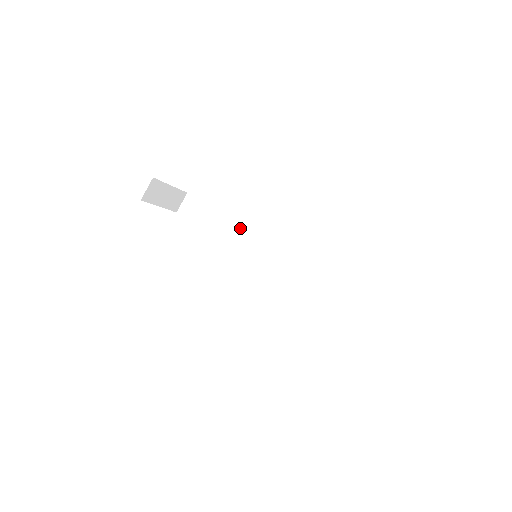
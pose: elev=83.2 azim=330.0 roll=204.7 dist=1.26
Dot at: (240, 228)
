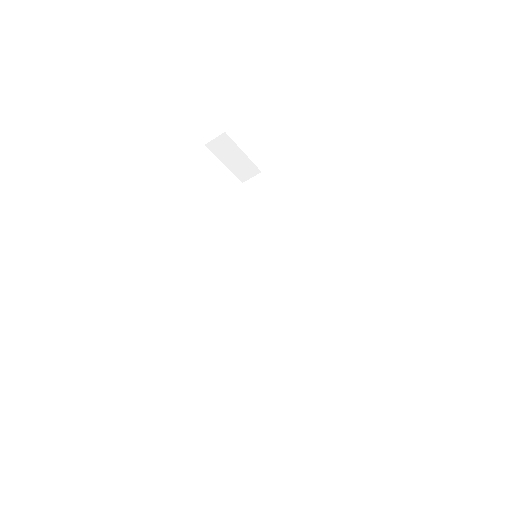
Dot at: (272, 227)
